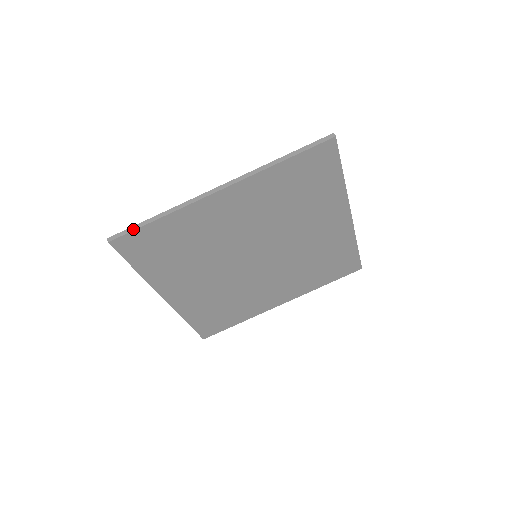
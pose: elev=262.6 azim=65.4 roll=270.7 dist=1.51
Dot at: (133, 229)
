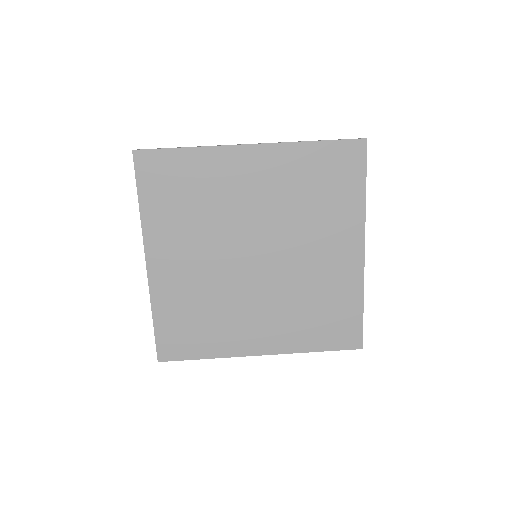
Dot at: (160, 148)
